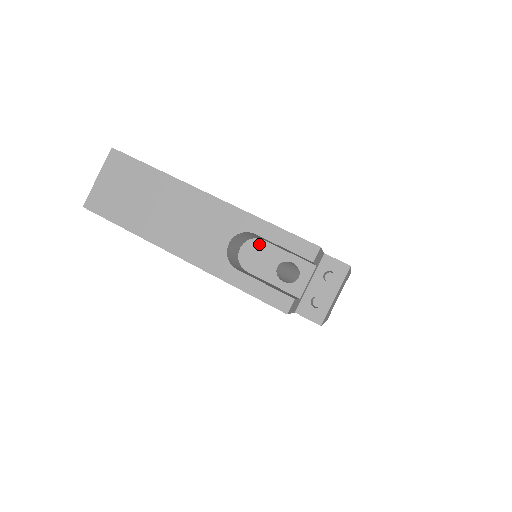
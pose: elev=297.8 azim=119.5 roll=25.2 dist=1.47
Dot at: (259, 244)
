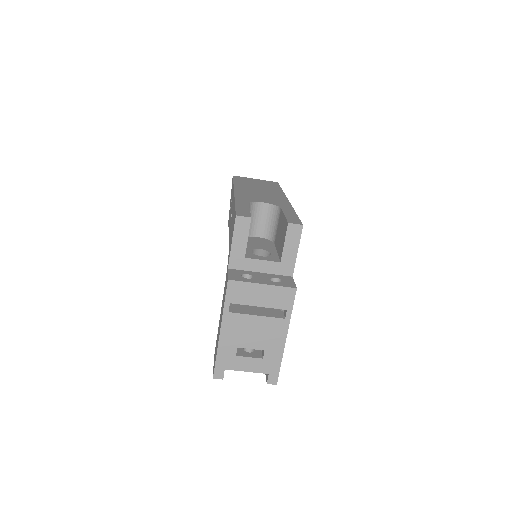
Dot at: (269, 243)
